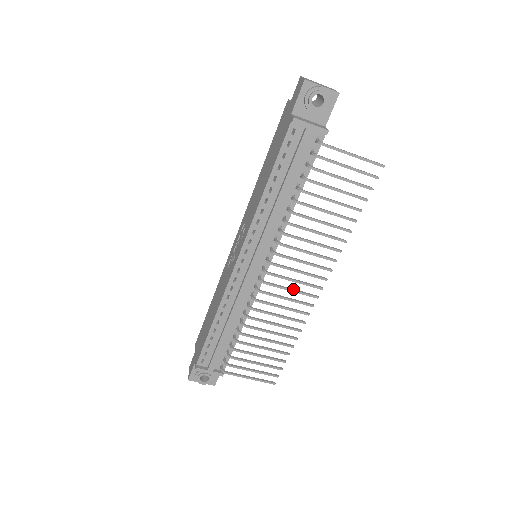
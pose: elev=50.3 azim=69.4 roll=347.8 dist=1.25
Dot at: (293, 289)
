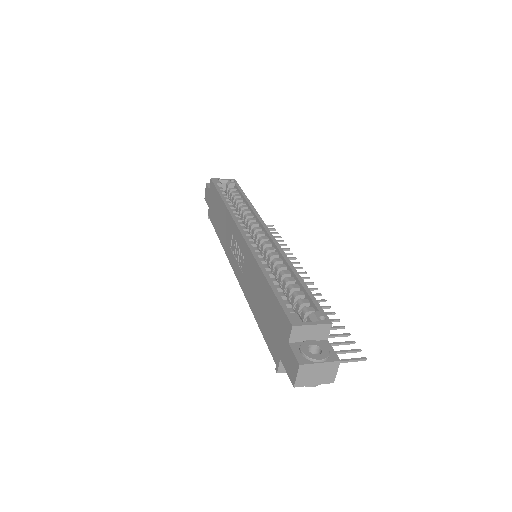
Dot at: occluded
